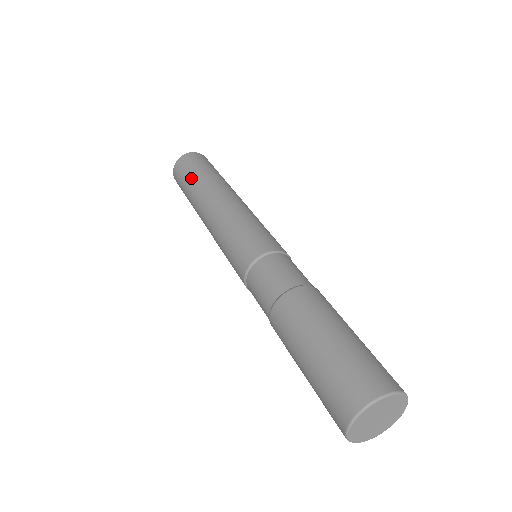
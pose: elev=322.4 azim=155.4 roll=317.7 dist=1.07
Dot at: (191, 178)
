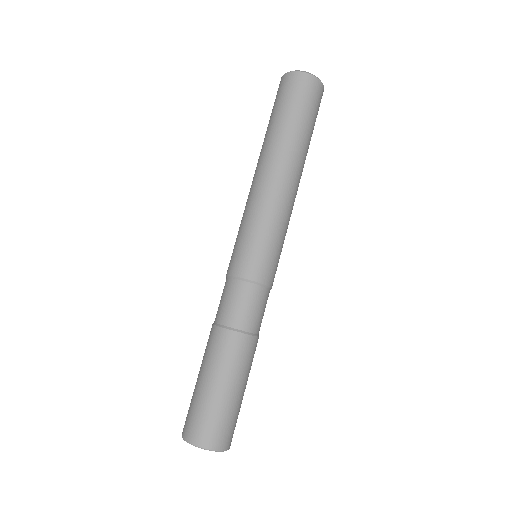
Dot at: occluded
